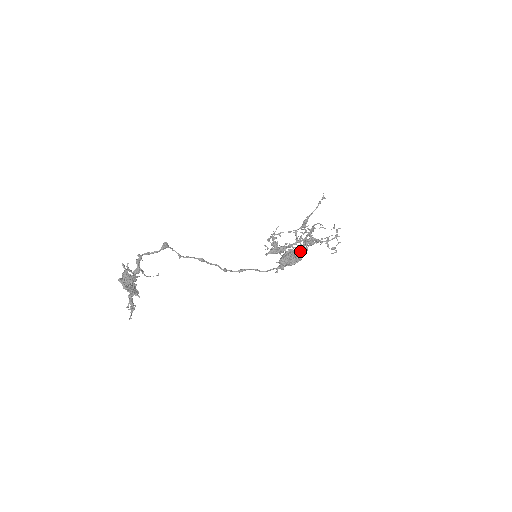
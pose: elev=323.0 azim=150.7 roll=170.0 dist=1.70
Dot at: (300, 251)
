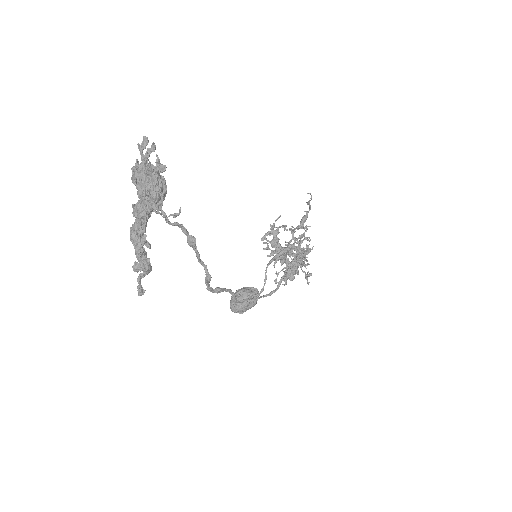
Dot at: occluded
